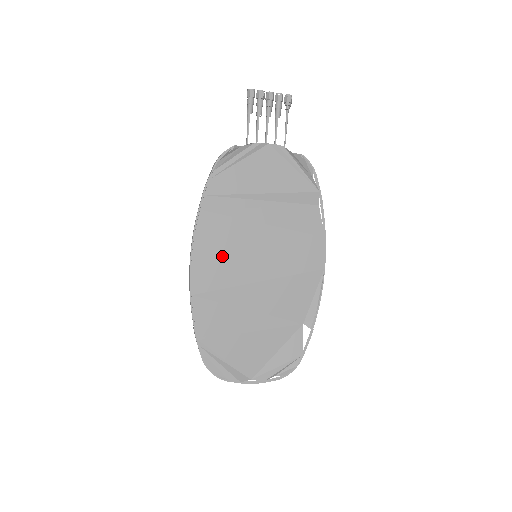
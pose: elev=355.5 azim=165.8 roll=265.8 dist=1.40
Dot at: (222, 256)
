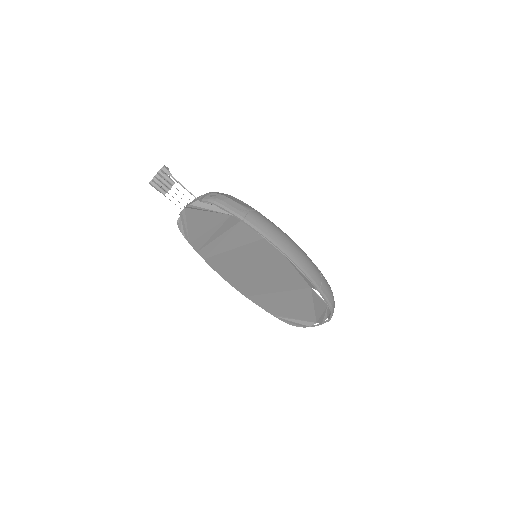
Dot at: (235, 275)
